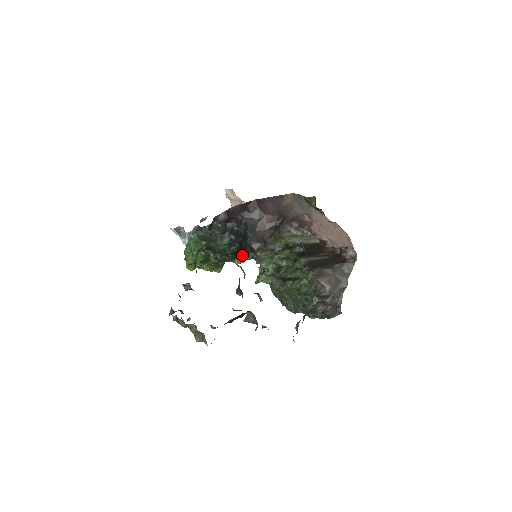
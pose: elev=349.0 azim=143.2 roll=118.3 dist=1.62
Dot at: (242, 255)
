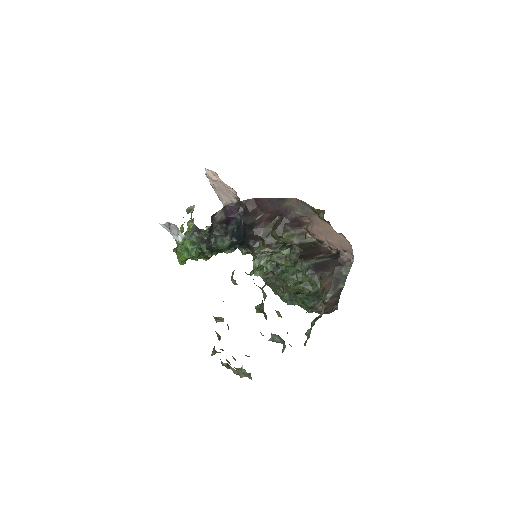
Dot at: occluded
